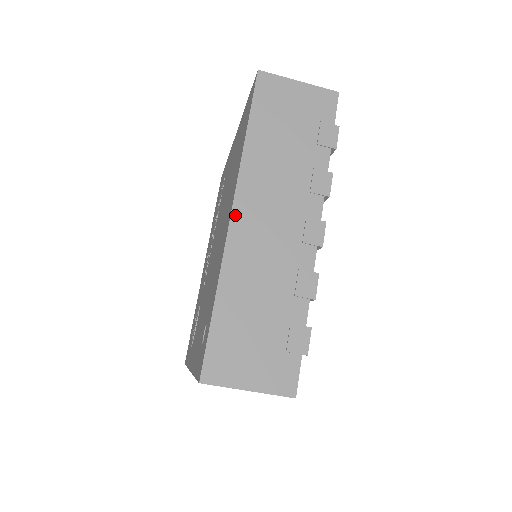
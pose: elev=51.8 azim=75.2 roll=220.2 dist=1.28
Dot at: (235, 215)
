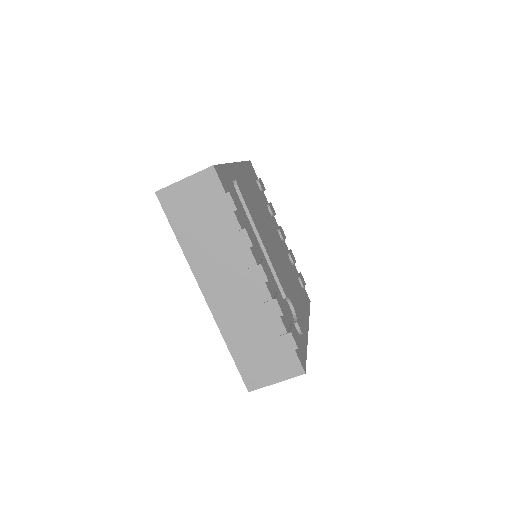
Dot at: (206, 295)
